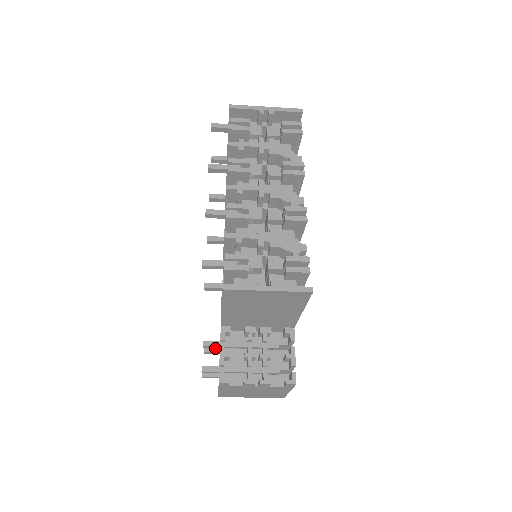
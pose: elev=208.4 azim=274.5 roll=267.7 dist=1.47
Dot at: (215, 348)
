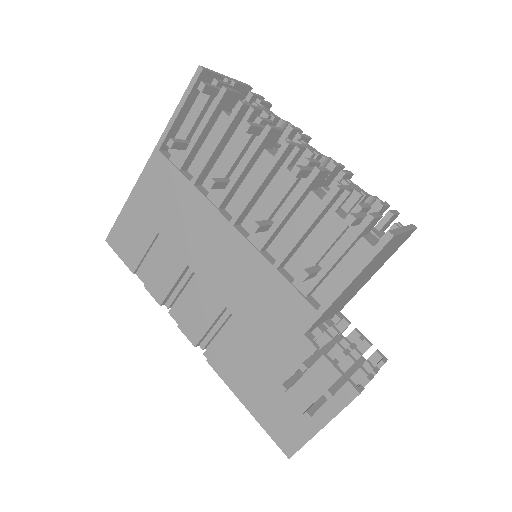
Dot at: (290, 379)
